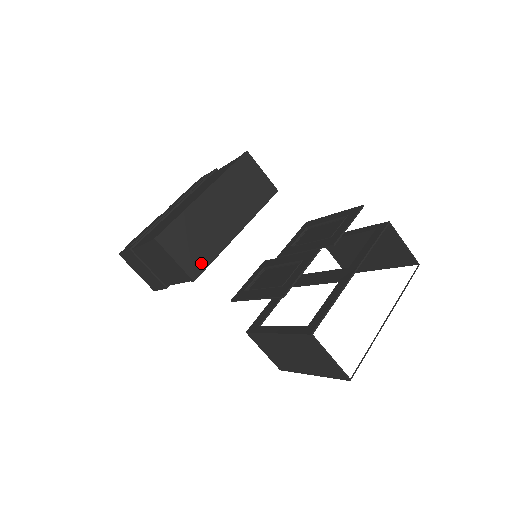
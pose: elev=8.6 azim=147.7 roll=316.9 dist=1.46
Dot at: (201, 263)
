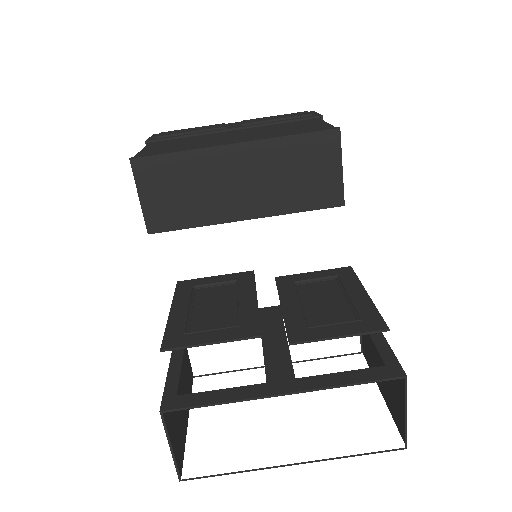
Dot at: (171, 221)
